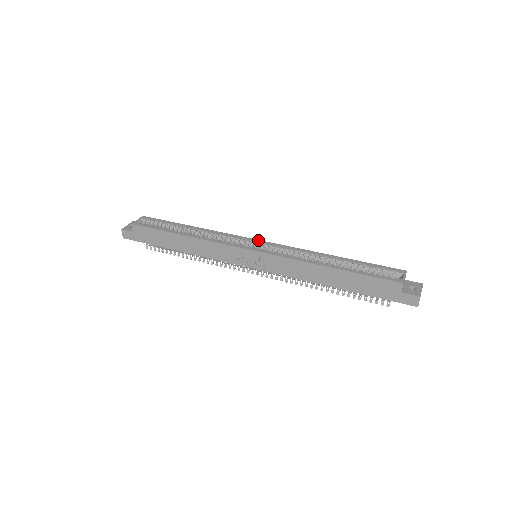
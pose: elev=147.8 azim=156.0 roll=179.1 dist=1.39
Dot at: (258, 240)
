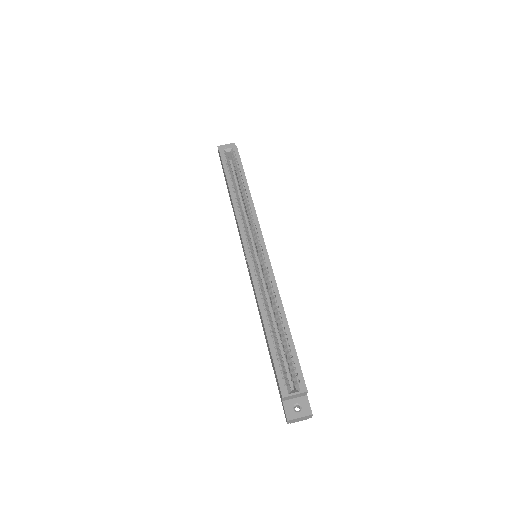
Dot at: (264, 245)
